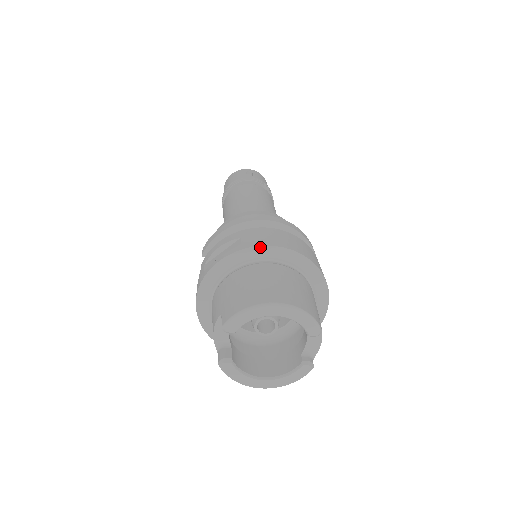
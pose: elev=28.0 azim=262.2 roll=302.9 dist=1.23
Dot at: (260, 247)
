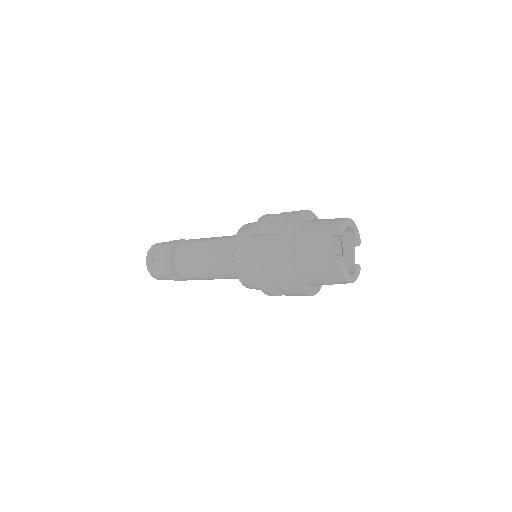
Dot at: (309, 211)
